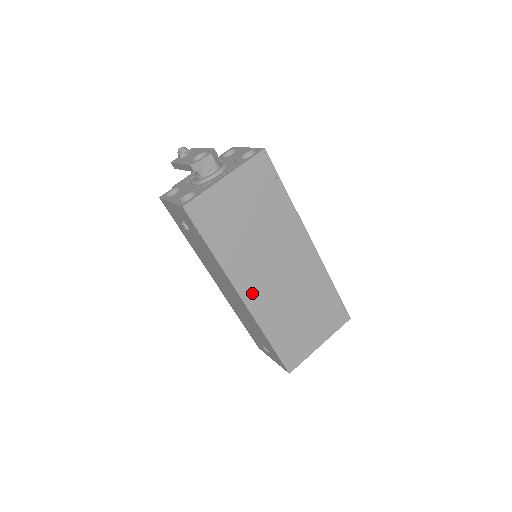
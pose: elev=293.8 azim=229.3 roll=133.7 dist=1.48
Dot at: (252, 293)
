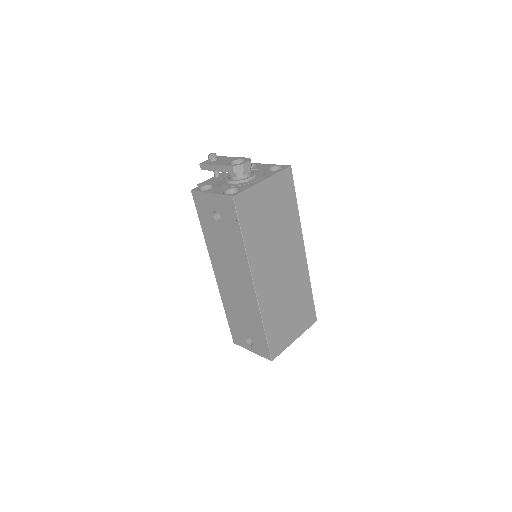
Dot at: (261, 283)
